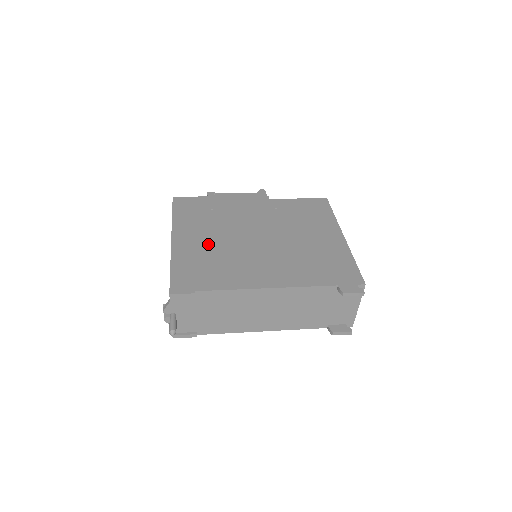
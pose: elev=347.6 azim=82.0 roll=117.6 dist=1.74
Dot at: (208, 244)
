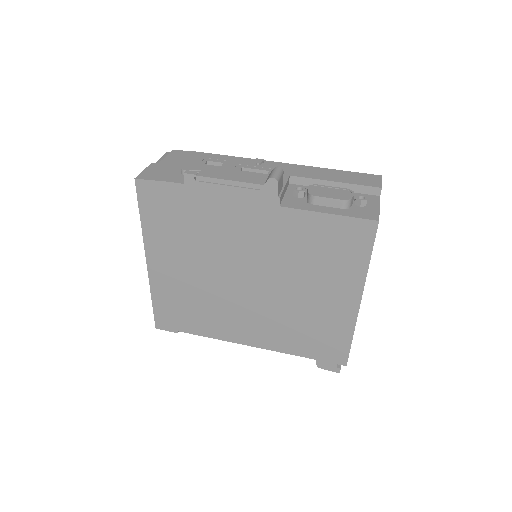
Dot at: (187, 279)
